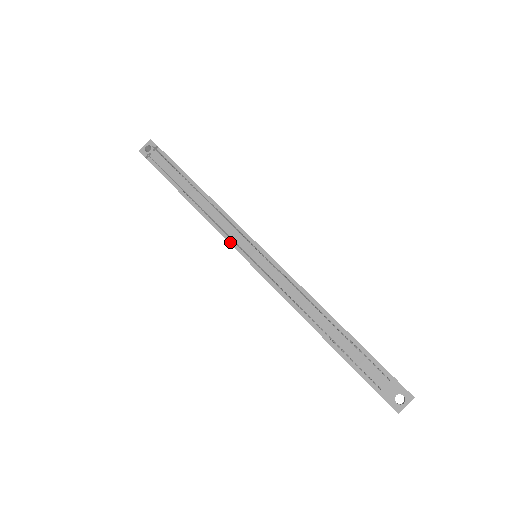
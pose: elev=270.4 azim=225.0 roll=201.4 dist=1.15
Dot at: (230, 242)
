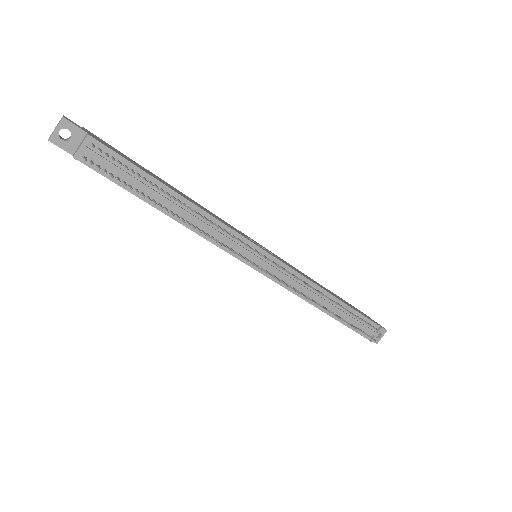
Dot at: (234, 256)
